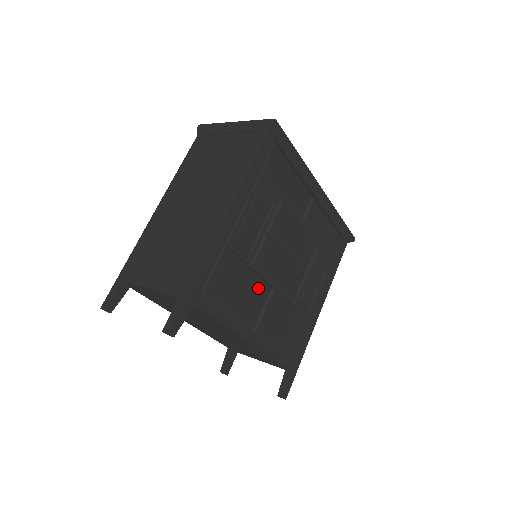
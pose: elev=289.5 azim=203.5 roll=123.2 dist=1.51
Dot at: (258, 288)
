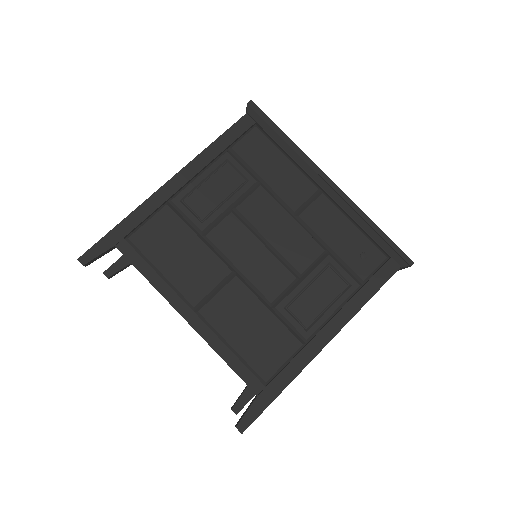
Dot at: (209, 263)
